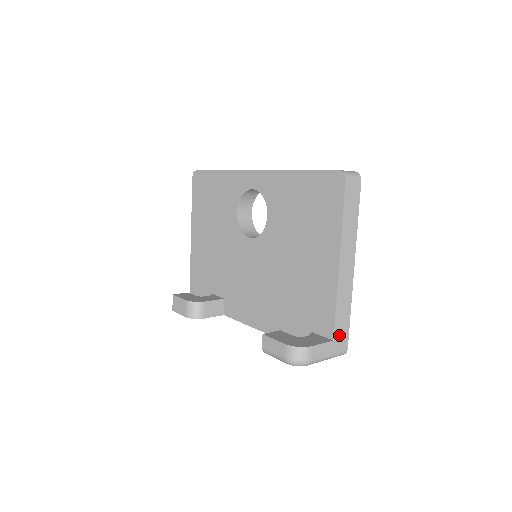
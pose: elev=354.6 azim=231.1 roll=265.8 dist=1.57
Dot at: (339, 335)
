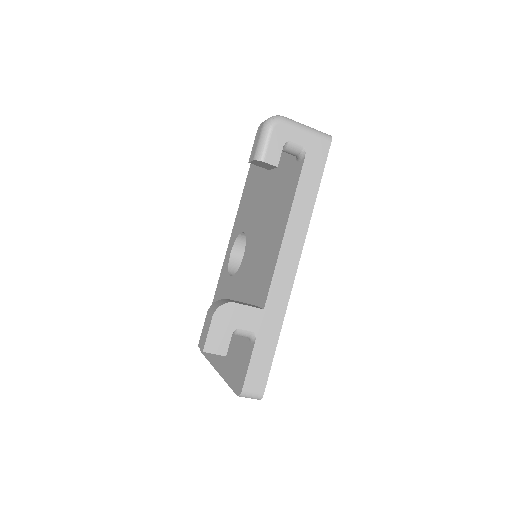
Dot at: occluded
